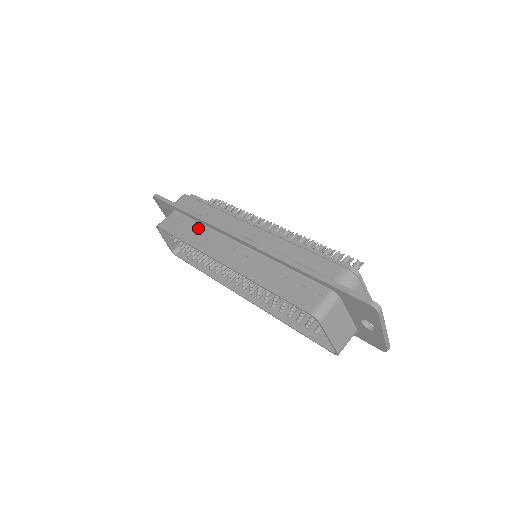
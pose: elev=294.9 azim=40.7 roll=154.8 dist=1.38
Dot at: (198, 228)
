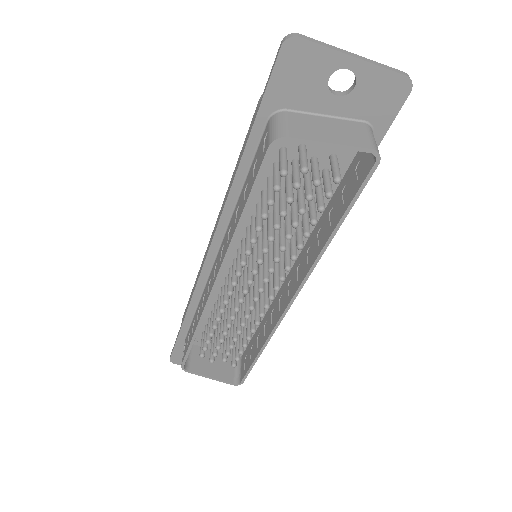
Dot at: (197, 311)
